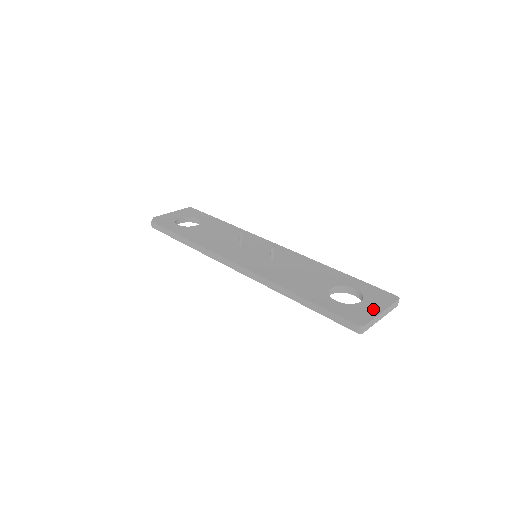
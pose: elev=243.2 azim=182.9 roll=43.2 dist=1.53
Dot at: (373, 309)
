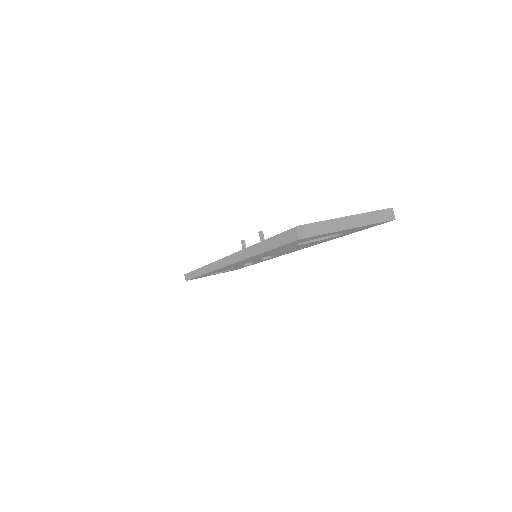
Dot at: occluded
